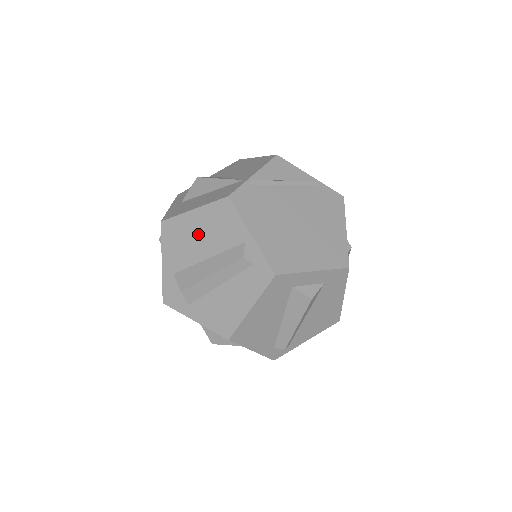
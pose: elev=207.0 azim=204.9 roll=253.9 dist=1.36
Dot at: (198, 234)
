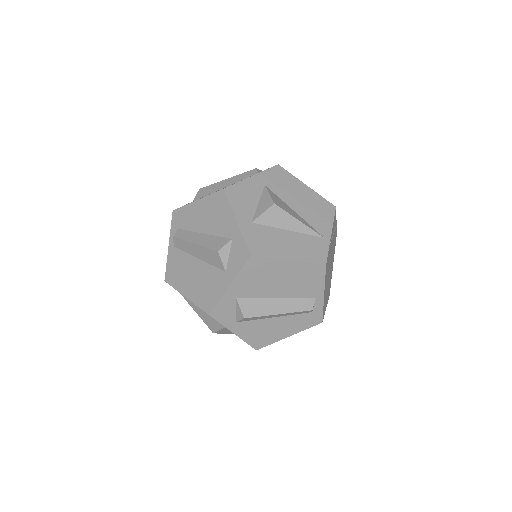
Dot at: (282, 279)
